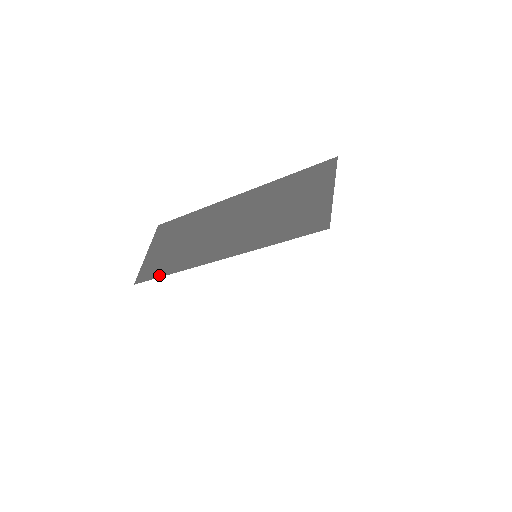
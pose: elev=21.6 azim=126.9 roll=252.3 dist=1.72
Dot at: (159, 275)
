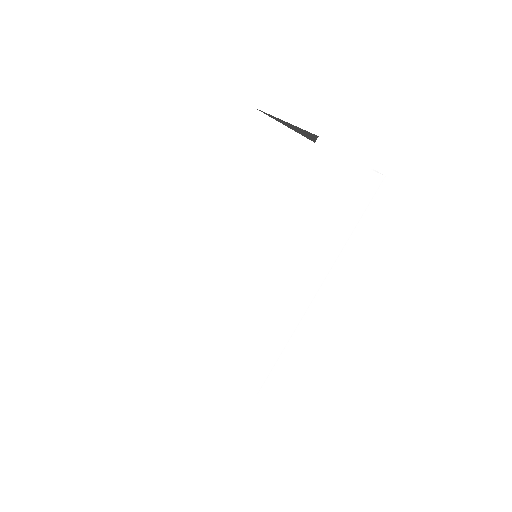
Dot at: occluded
